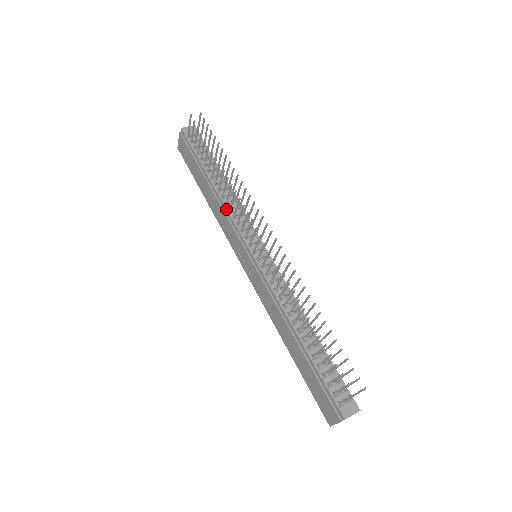
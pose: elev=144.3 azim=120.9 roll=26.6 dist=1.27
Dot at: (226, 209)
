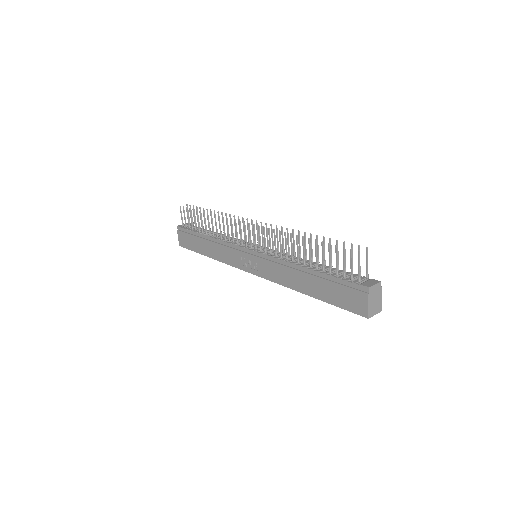
Dot at: (222, 241)
